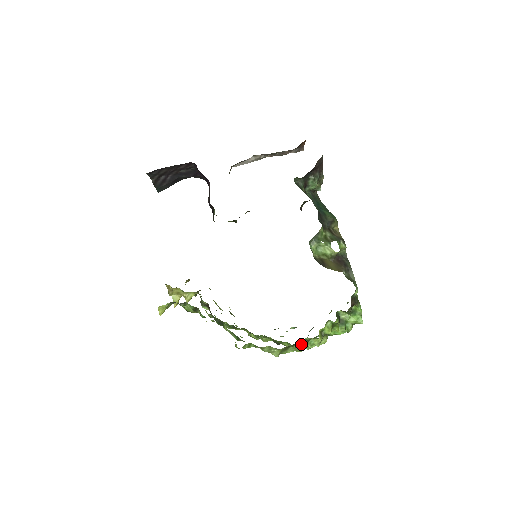
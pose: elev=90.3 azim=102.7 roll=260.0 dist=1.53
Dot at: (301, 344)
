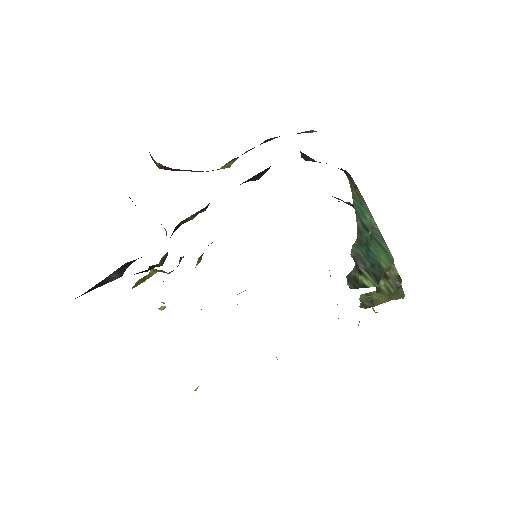
Dot at: occluded
